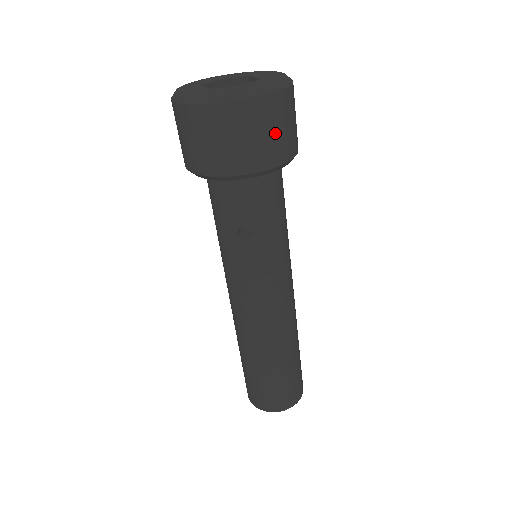
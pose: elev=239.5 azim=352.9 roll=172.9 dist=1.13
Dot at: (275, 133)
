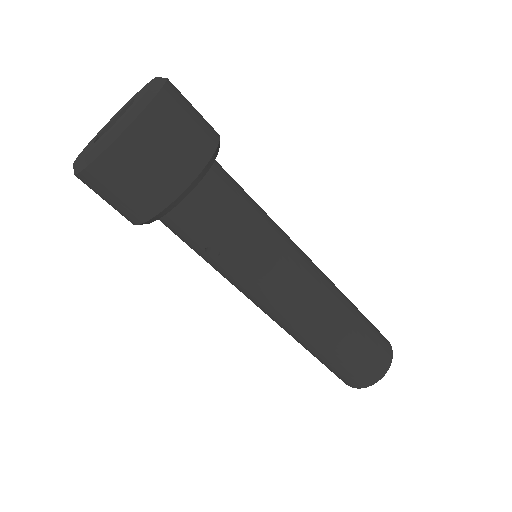
Dot at: (161, 159)
